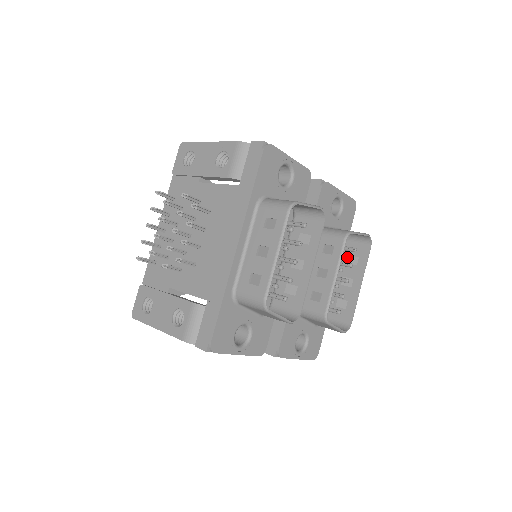
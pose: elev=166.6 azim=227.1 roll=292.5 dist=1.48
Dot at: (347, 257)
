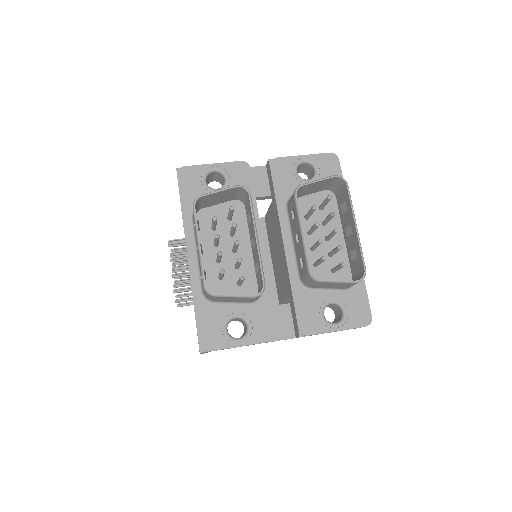
Dot at: (341, 208)
